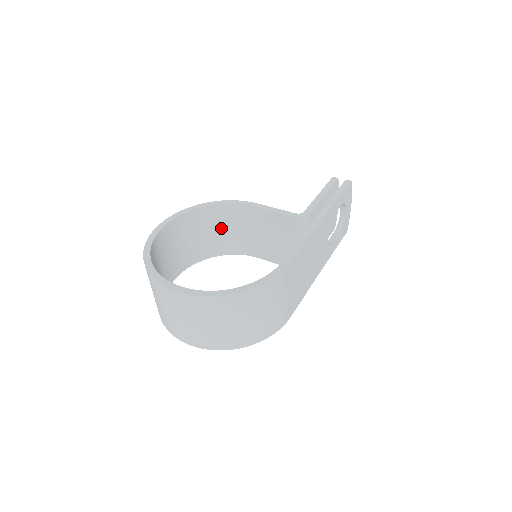
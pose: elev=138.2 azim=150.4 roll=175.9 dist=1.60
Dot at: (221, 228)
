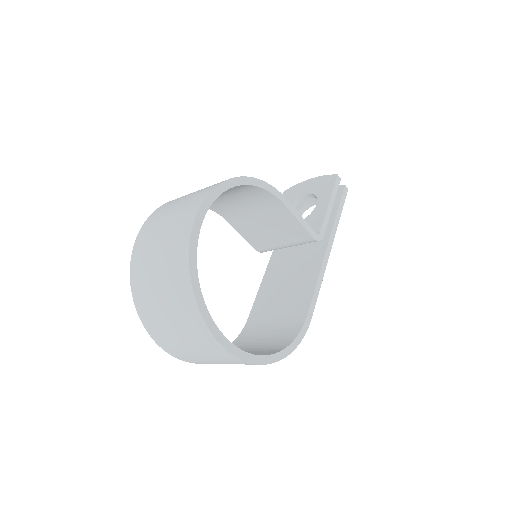
Dot at: (227, 195)
